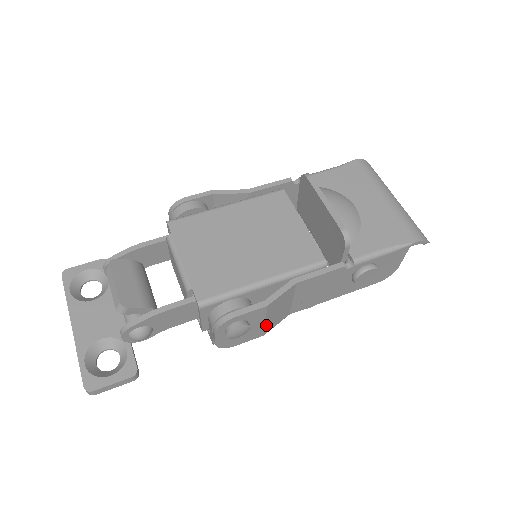
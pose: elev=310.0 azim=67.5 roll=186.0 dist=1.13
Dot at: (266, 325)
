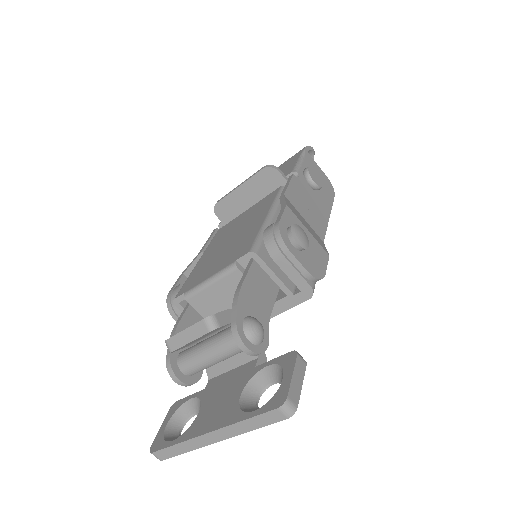
Dot at: (315, 239)
